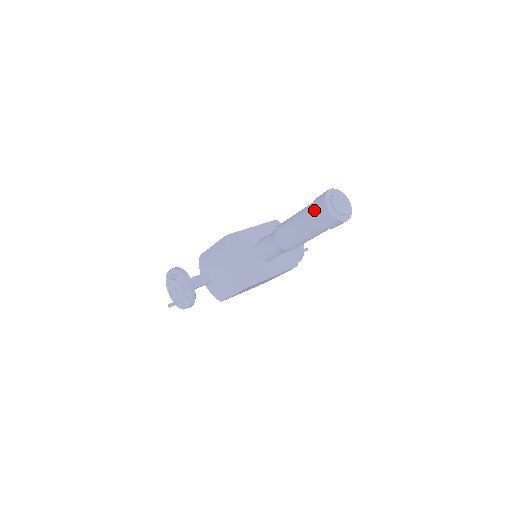
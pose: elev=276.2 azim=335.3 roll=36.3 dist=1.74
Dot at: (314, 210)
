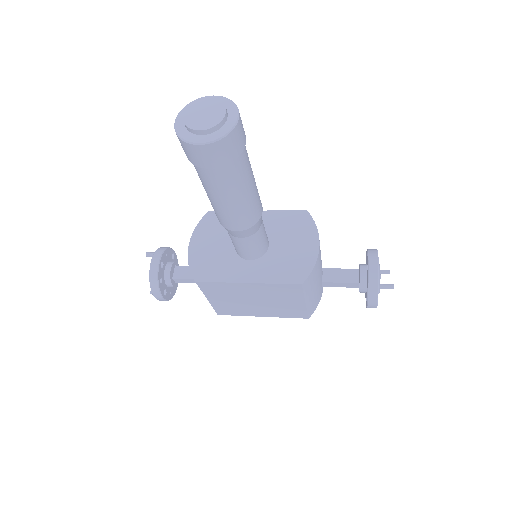
Dot at: occluded
